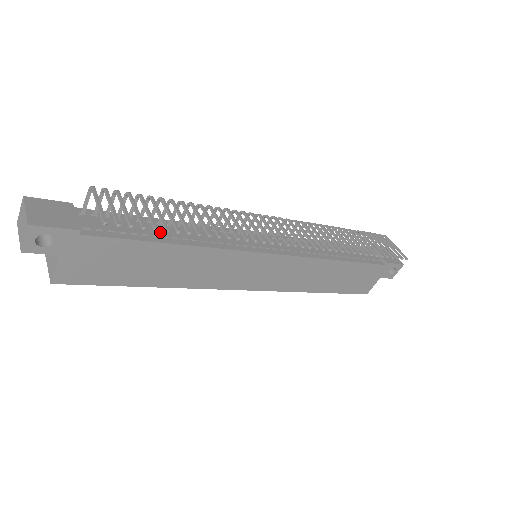
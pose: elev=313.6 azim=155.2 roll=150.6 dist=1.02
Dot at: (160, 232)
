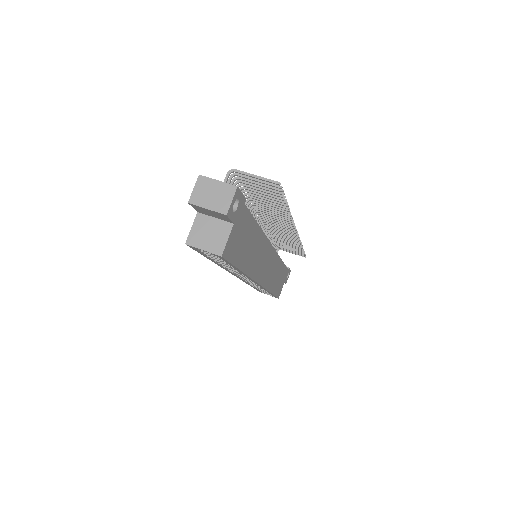
Dot at: occluded
